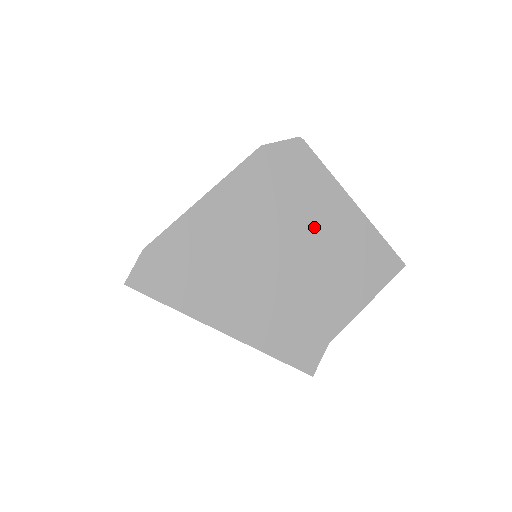
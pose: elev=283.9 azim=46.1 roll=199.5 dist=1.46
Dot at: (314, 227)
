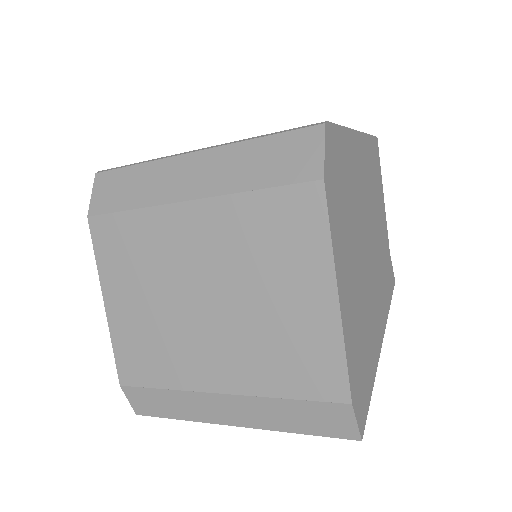
Dot at: (361, 192)
